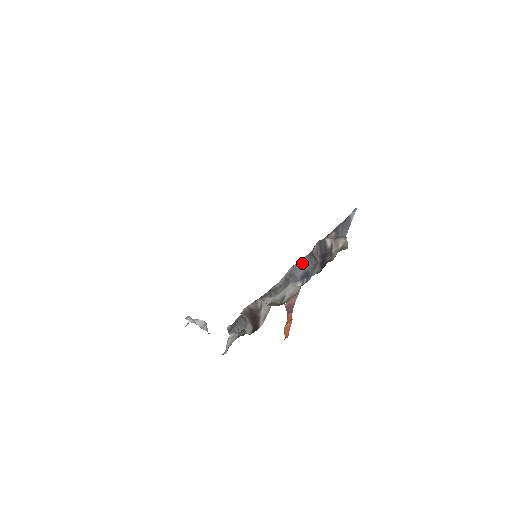
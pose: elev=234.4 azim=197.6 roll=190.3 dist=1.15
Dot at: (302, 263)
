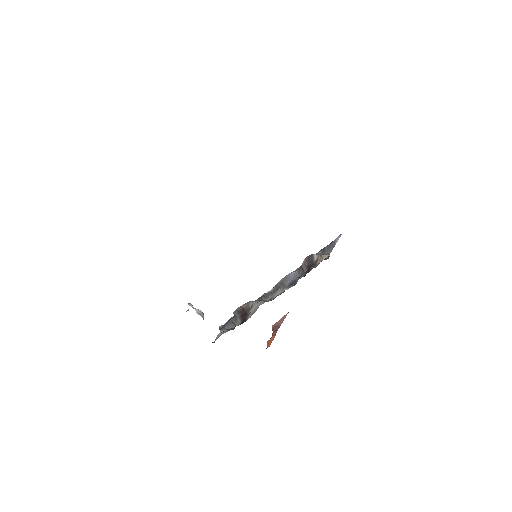
Dot at: (292, 274)
